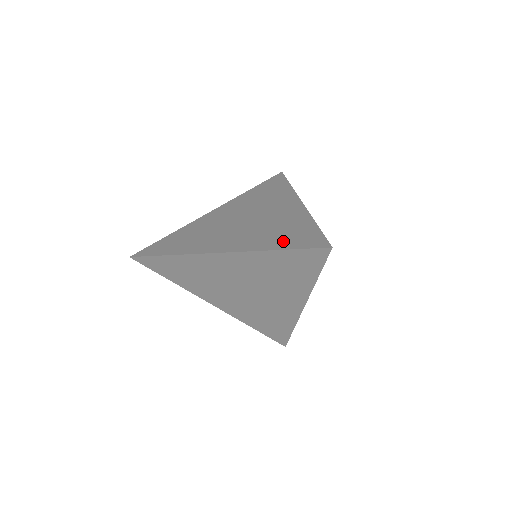
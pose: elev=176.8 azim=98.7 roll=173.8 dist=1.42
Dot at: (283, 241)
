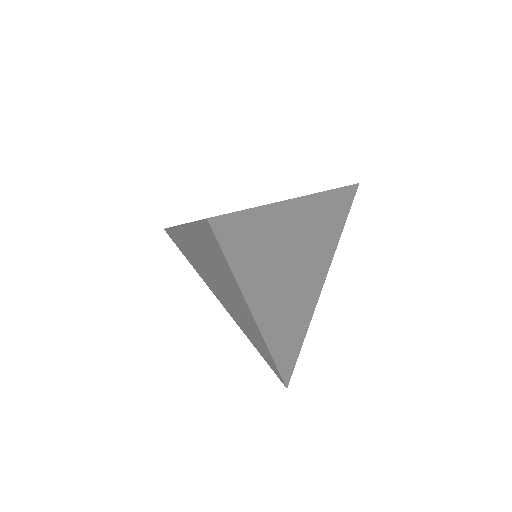
Dot at: occluded
